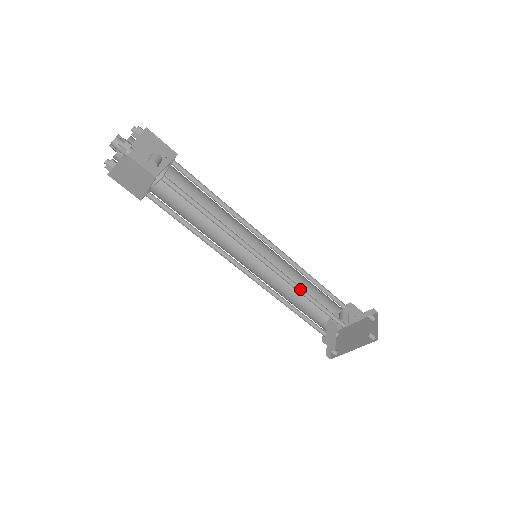
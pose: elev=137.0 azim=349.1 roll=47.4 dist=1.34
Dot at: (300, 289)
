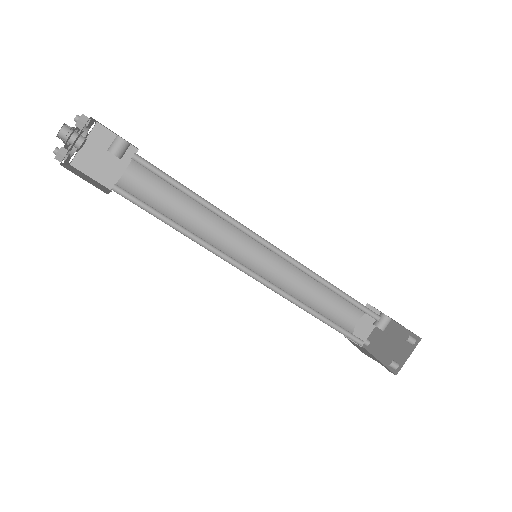
Dot at: occluded
